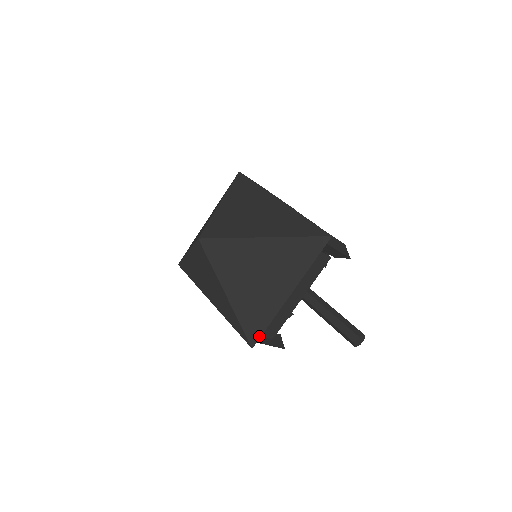
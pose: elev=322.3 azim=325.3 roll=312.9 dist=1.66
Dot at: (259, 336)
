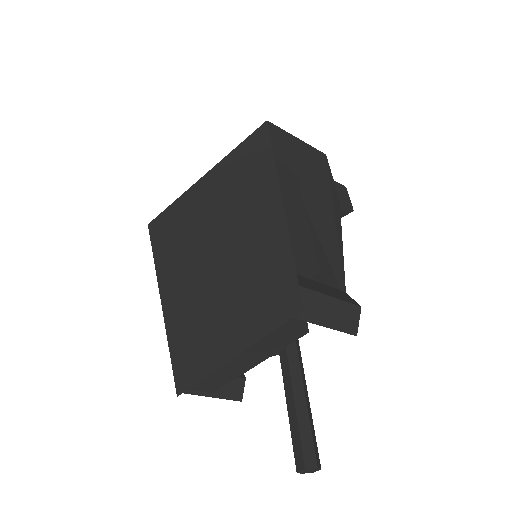
Dot at: (186, 388)
